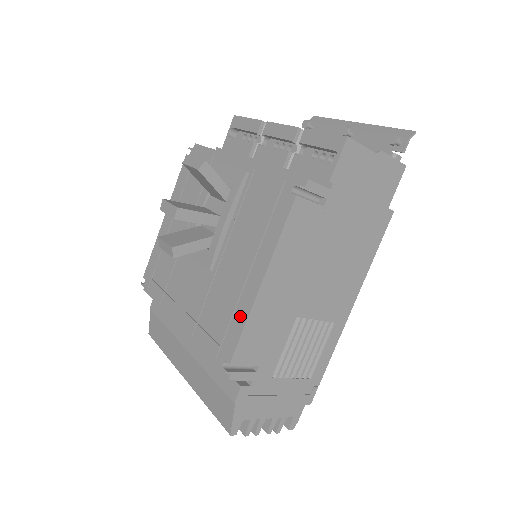
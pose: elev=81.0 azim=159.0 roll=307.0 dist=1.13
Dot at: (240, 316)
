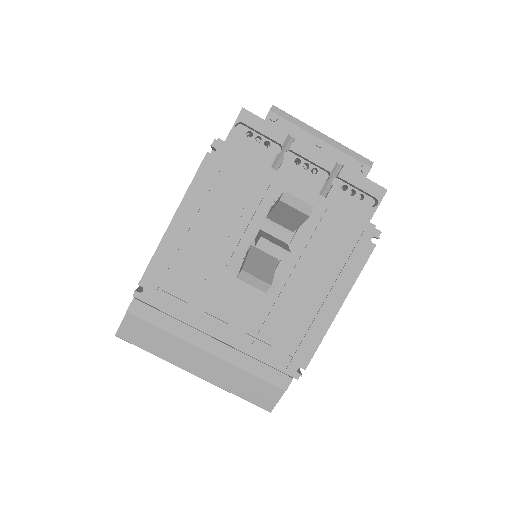
Dot at: (316, 333)
